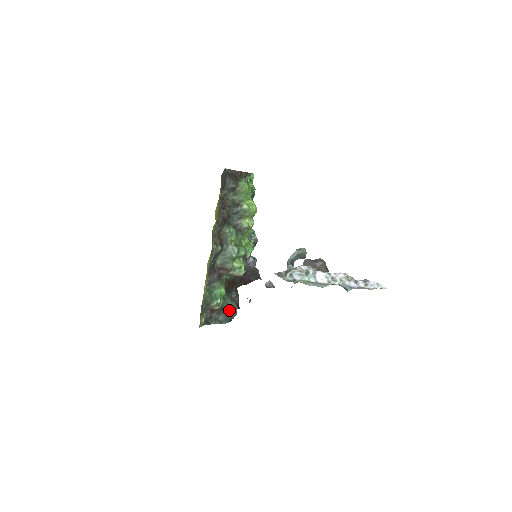
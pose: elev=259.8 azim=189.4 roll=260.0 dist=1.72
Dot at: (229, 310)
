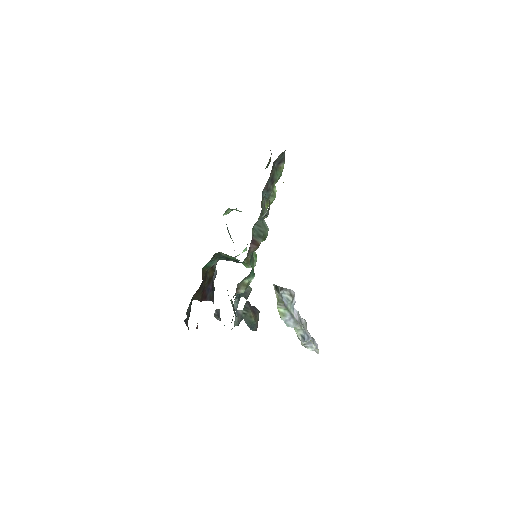
Dot at: occluded
